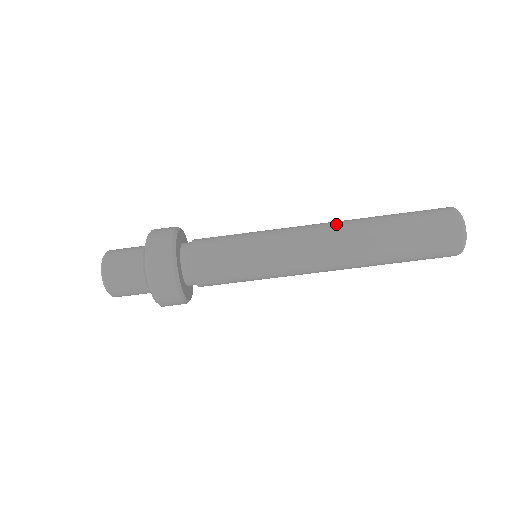
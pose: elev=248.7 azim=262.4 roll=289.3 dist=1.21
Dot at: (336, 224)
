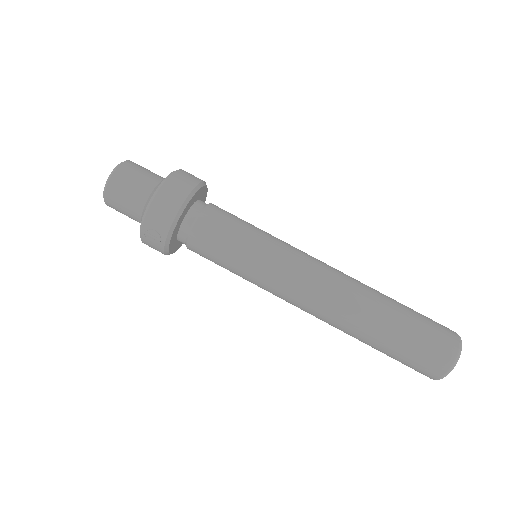
Dot at: occluded
